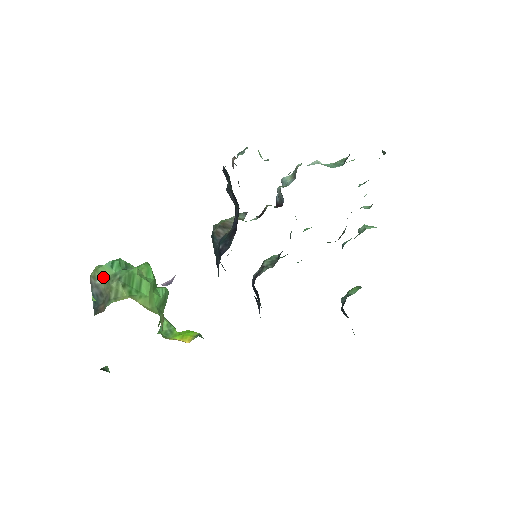
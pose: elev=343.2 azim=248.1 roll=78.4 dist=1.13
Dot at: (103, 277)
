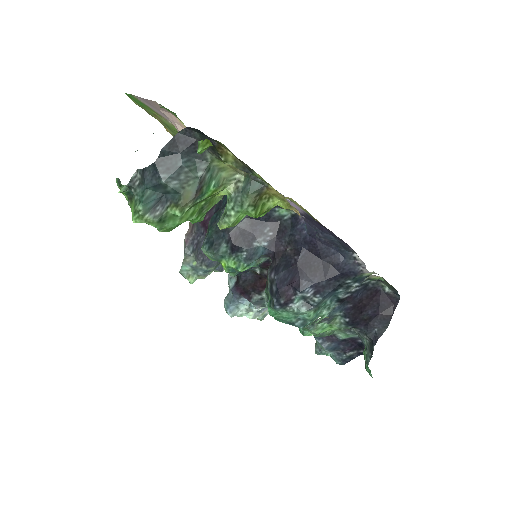
Dot at: occluded
